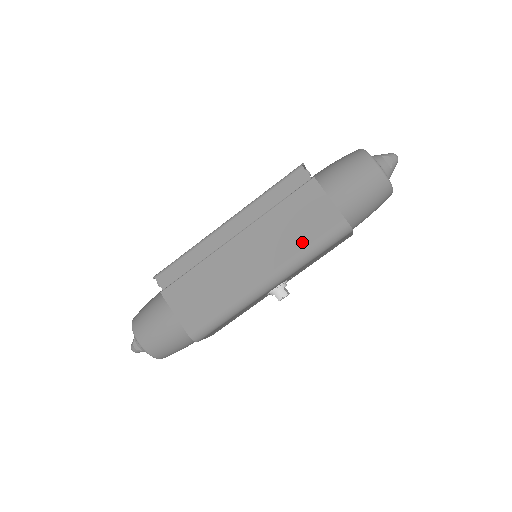
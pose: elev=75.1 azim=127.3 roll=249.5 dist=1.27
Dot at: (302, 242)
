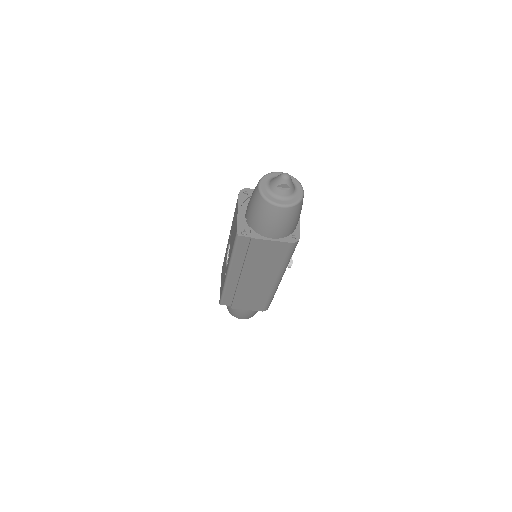
Dot at: (278, 262)
